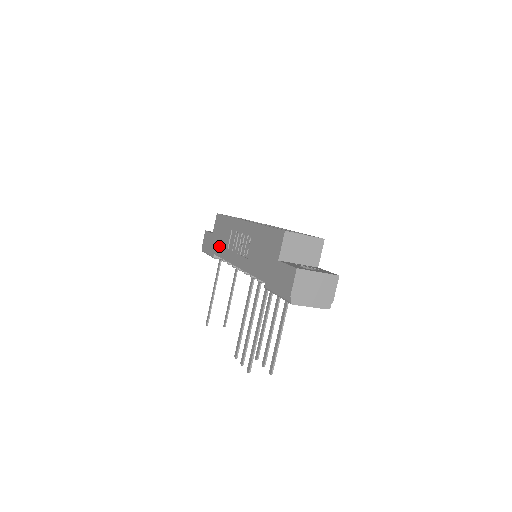
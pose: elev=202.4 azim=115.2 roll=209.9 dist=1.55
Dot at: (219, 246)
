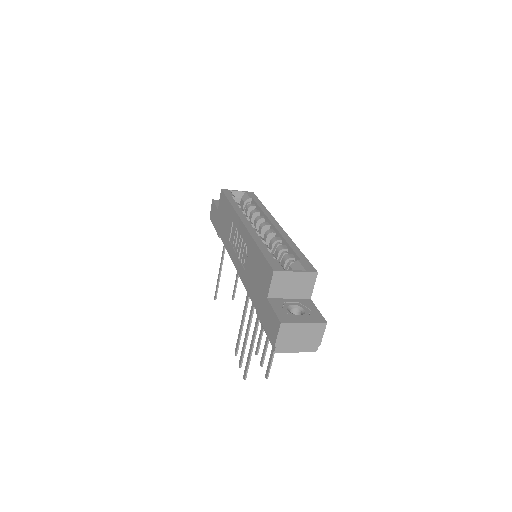
Dot at: (222, 230)
